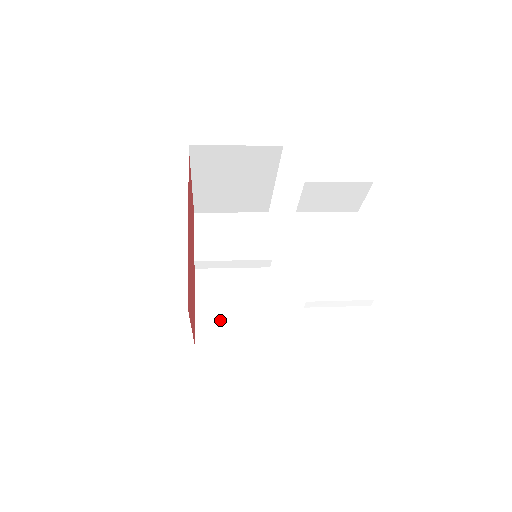
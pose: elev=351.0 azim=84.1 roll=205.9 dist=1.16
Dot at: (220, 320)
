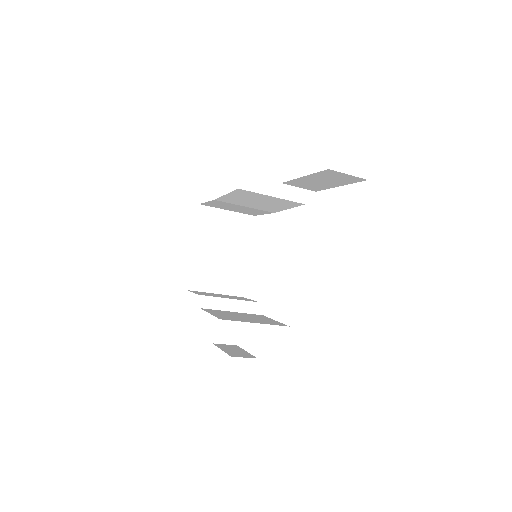
Dot at: (234, 317)
